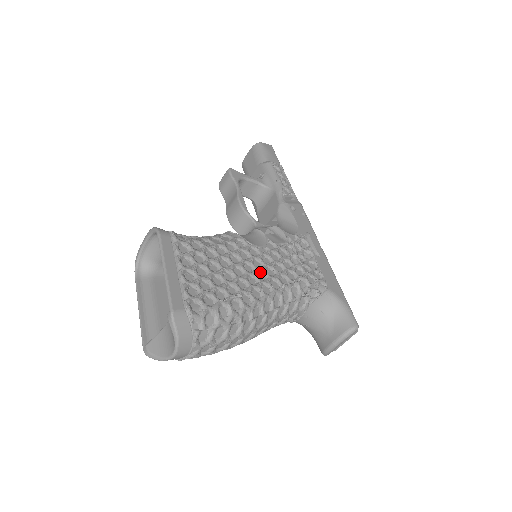
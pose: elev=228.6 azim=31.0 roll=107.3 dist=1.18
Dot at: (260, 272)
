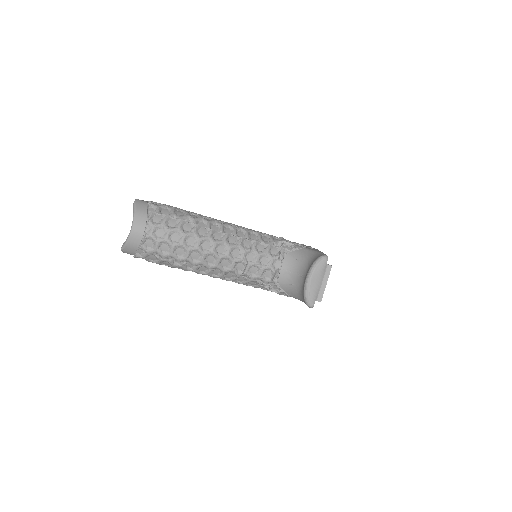
Dot at: occluded
